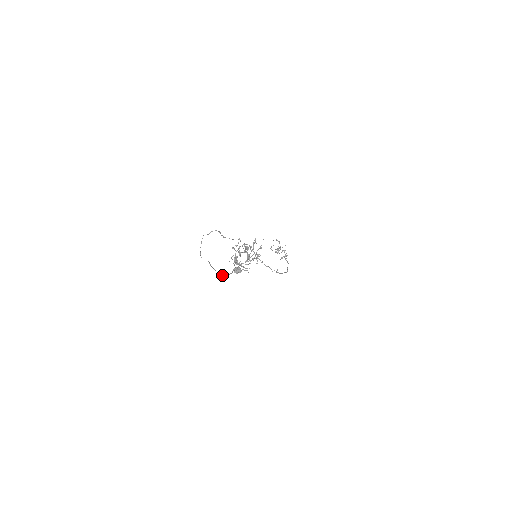
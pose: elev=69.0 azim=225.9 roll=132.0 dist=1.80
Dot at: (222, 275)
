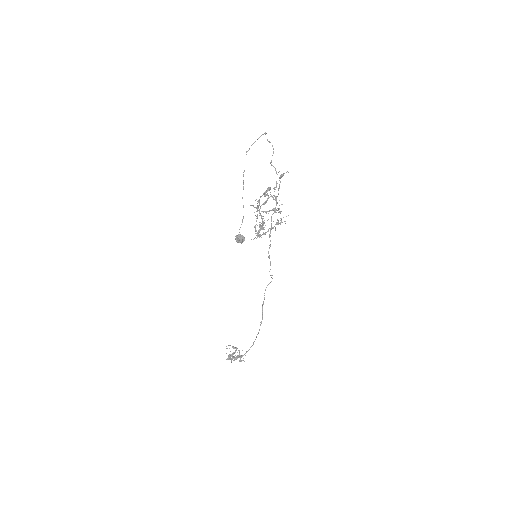
Dot at: occluded
